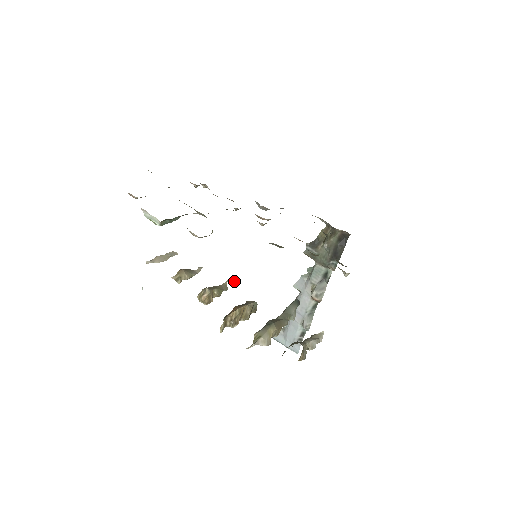
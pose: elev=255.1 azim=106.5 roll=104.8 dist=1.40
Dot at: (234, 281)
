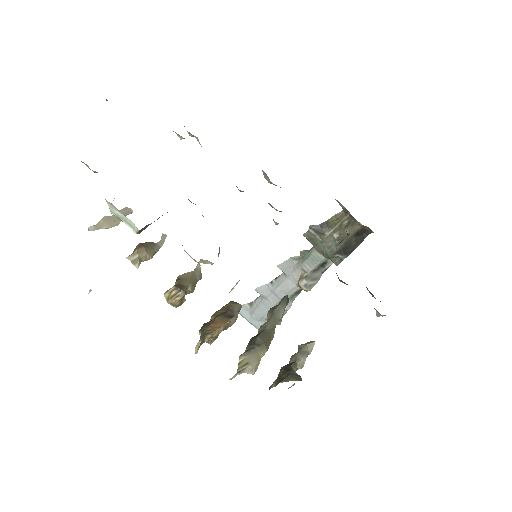
Dot at: (209, 261)
